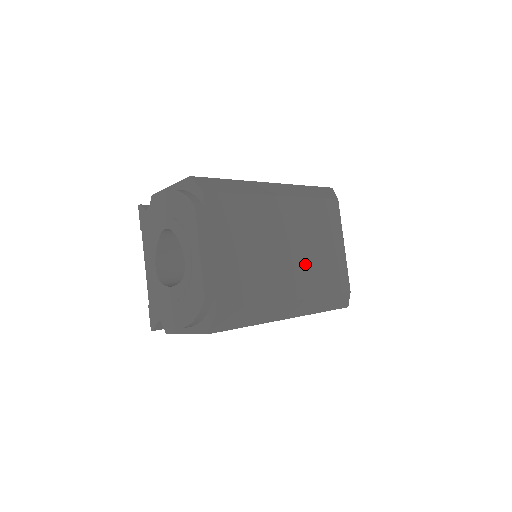
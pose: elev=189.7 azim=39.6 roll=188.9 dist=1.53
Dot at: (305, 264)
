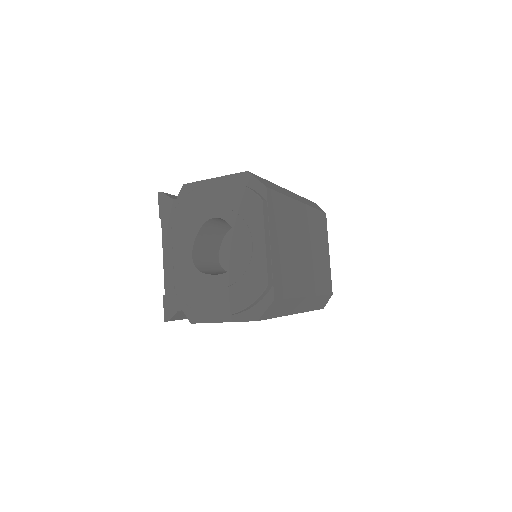
Dot at: (313, 265)
